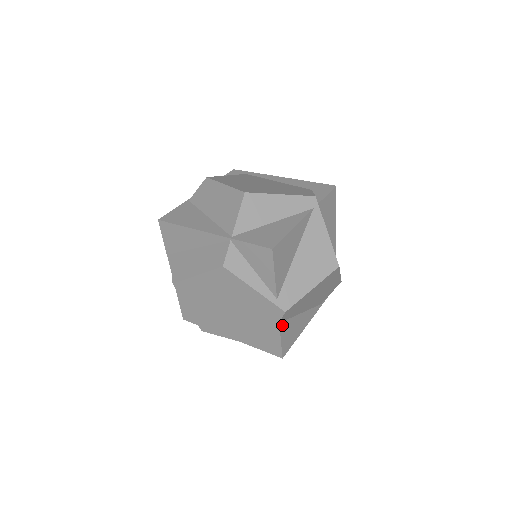
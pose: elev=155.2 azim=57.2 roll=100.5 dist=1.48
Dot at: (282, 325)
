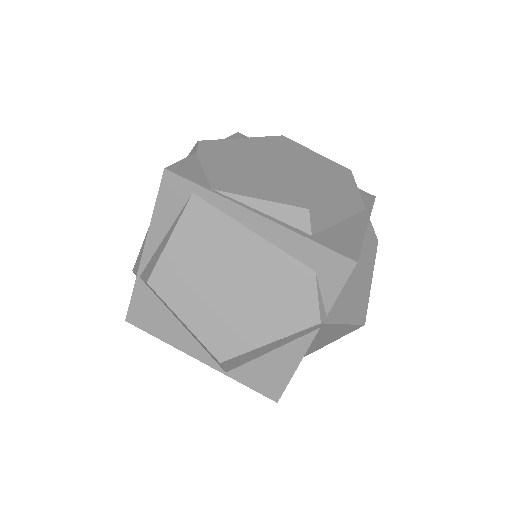
Dot at: occluded
